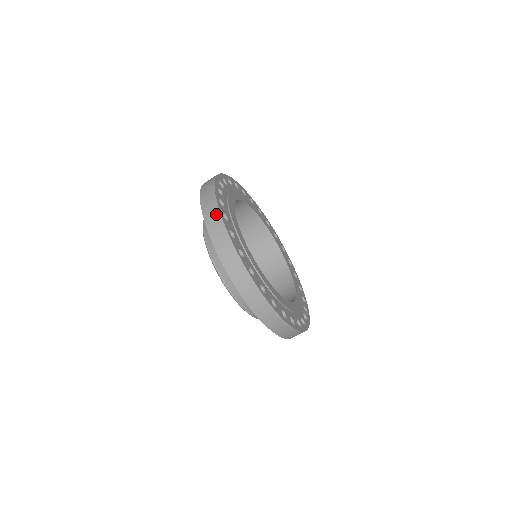
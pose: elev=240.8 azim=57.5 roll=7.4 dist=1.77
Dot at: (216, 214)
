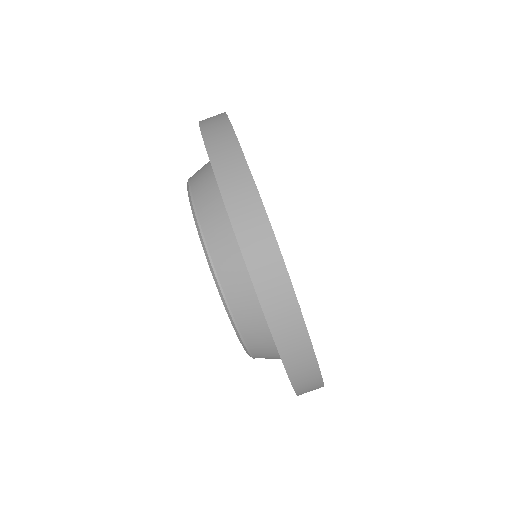
Dot at: (227, 133)
